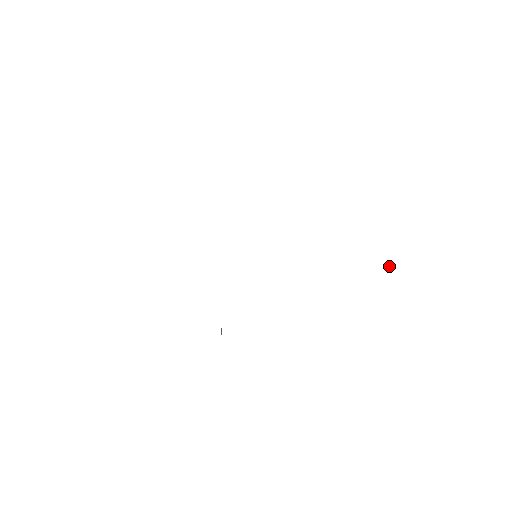
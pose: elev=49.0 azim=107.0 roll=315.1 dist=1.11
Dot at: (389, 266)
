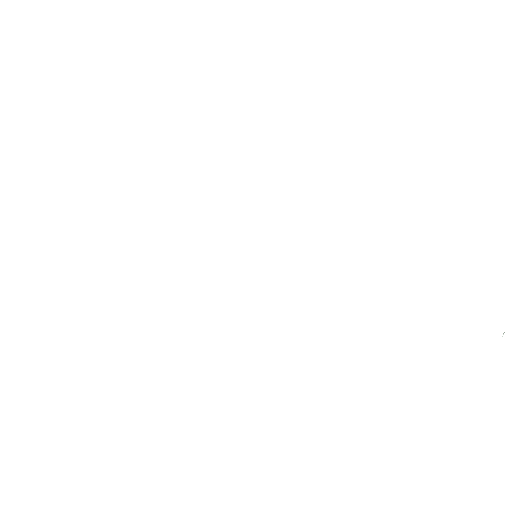
Dot at: (502, 336)
